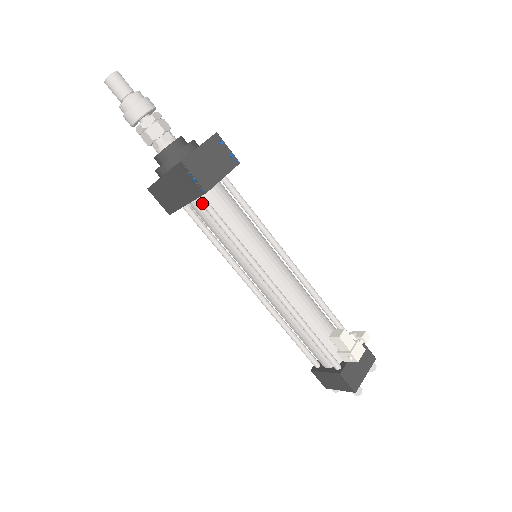
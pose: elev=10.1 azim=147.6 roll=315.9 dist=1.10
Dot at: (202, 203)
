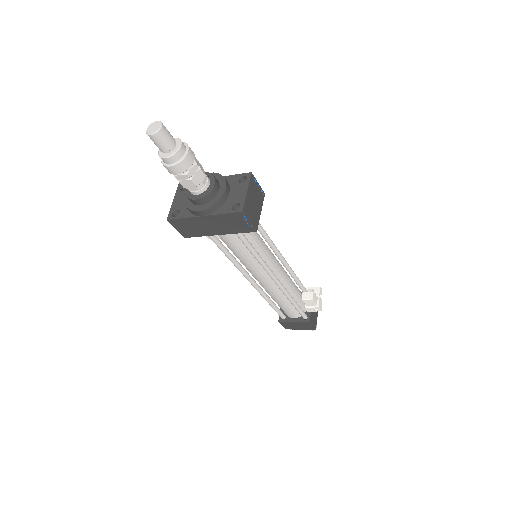
Dot at: (238, 234)
